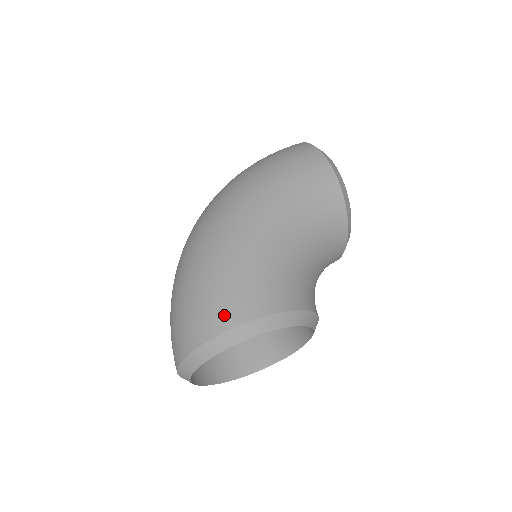
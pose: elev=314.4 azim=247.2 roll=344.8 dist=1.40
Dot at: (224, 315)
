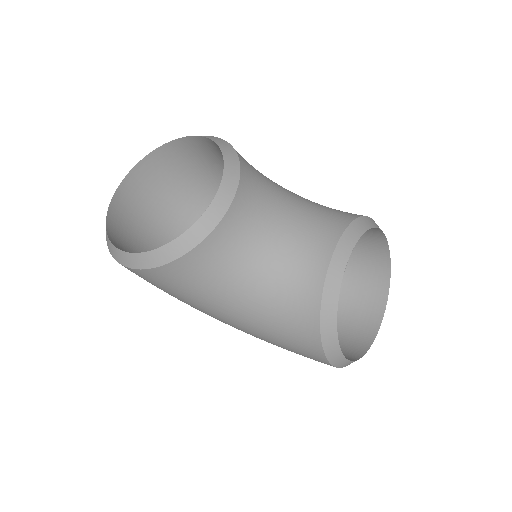
Dot at: occluded
